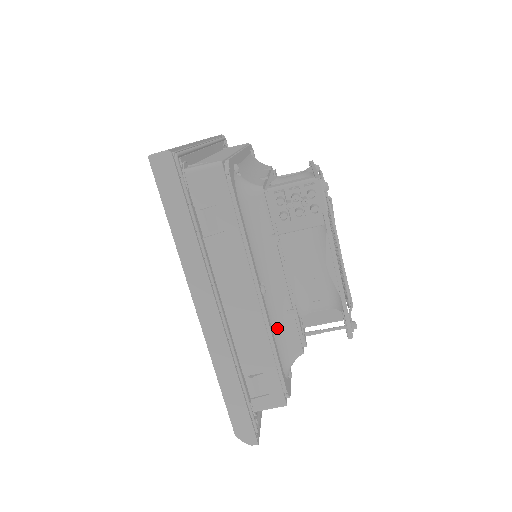
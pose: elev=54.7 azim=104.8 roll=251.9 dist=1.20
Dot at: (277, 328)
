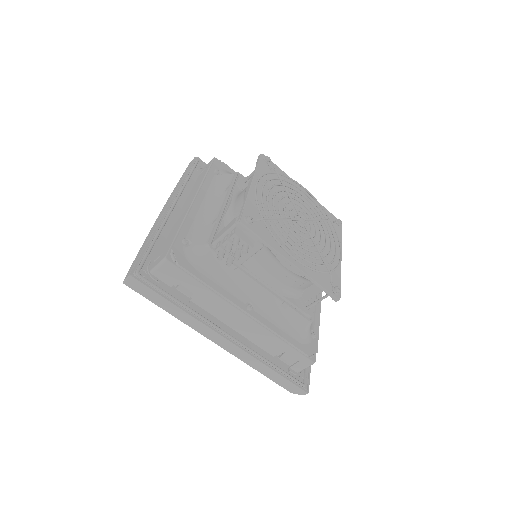
Dot at: (279, 320)
